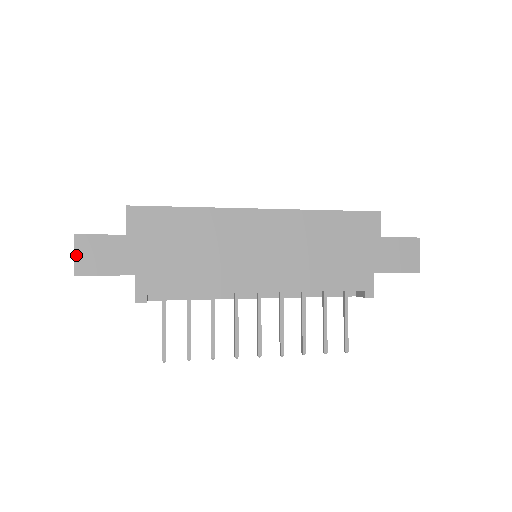
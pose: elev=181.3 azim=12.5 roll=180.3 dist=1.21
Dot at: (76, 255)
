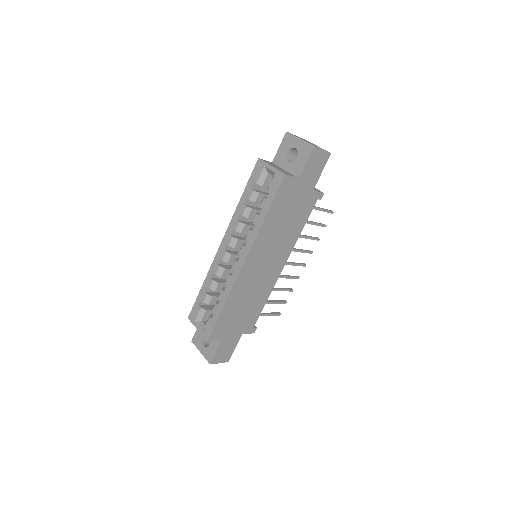
Dot at: (220, 362)
